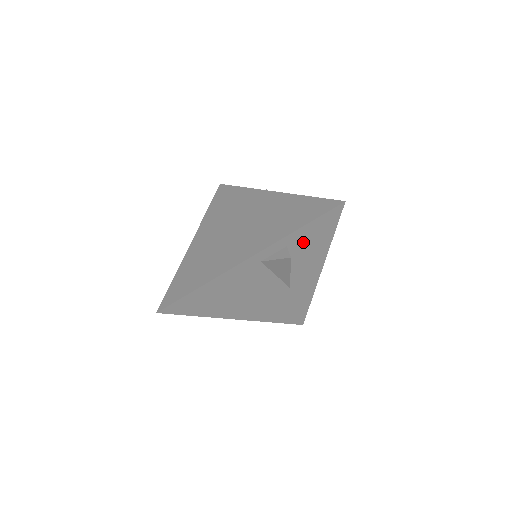
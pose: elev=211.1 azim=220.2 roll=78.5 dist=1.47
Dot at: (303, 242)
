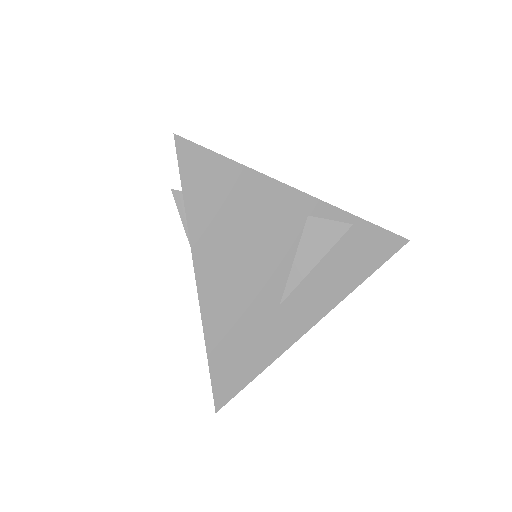
Dot at: (350, 245)
